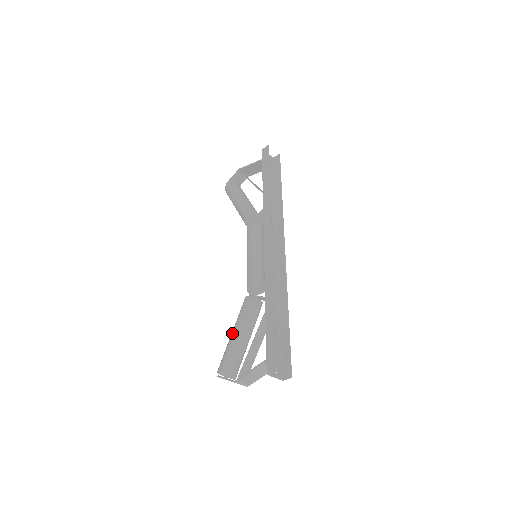
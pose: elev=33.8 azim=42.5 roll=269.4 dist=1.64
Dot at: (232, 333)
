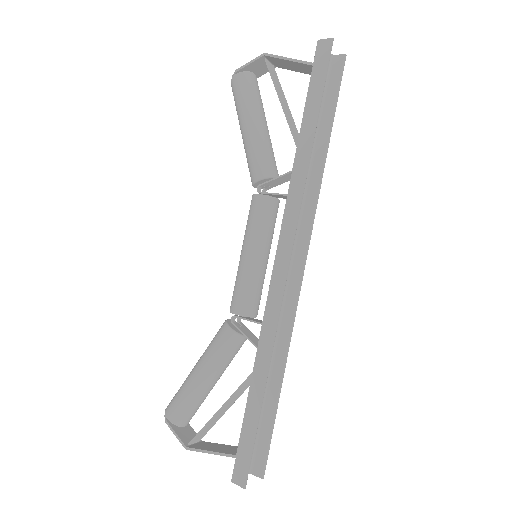
Dot at: (195, 371)
